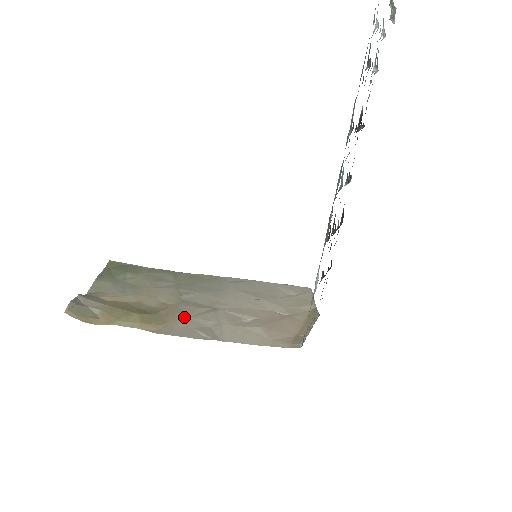
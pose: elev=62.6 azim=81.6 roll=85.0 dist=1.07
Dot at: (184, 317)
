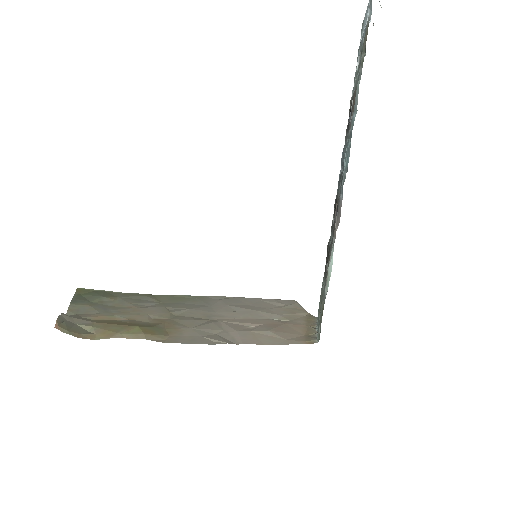
Dot at: (186, 328)
